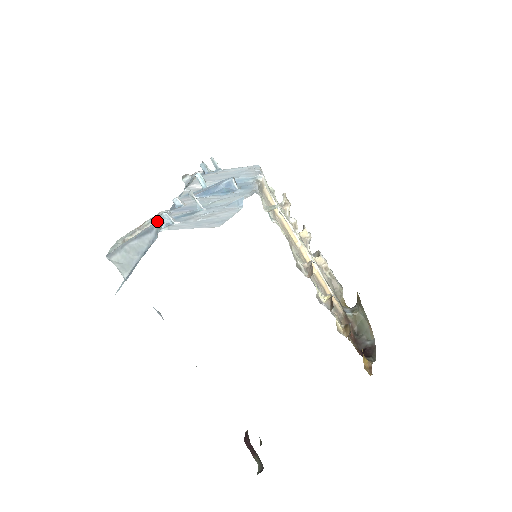
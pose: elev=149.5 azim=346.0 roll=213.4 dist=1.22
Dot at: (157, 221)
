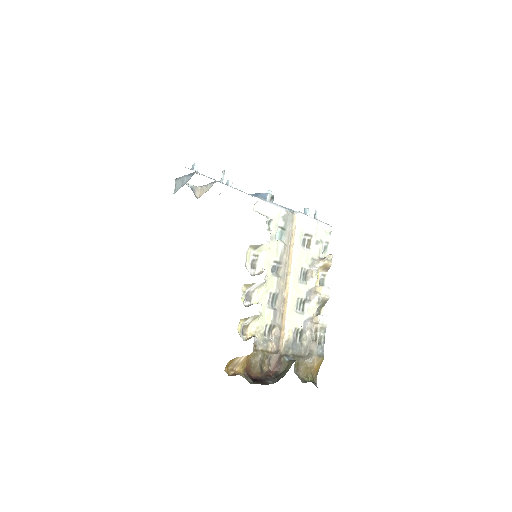
Dot at: (212, 184)
